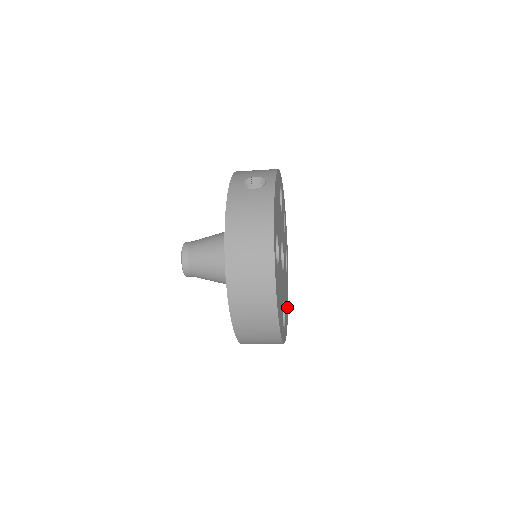
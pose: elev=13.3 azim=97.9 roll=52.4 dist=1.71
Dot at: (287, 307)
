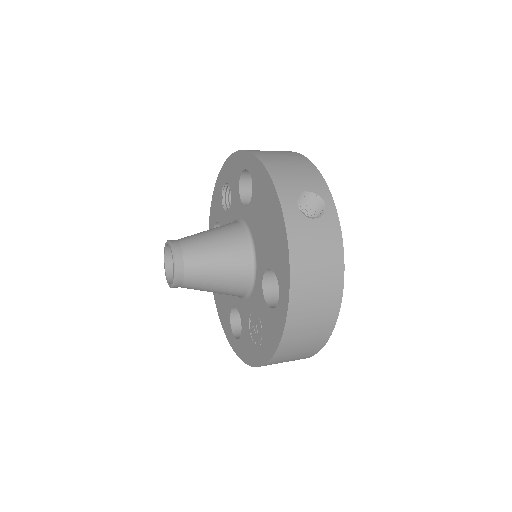
Dot at: occluded
